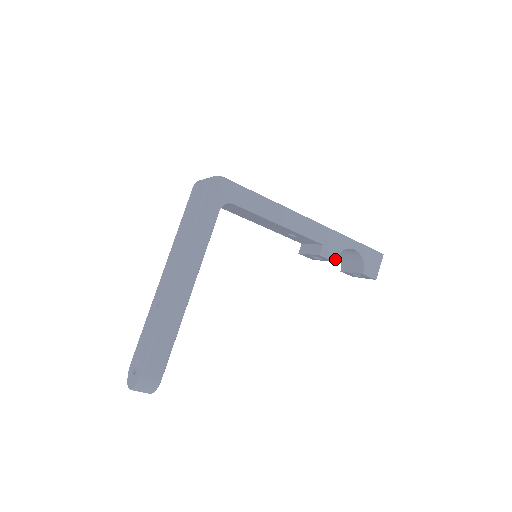
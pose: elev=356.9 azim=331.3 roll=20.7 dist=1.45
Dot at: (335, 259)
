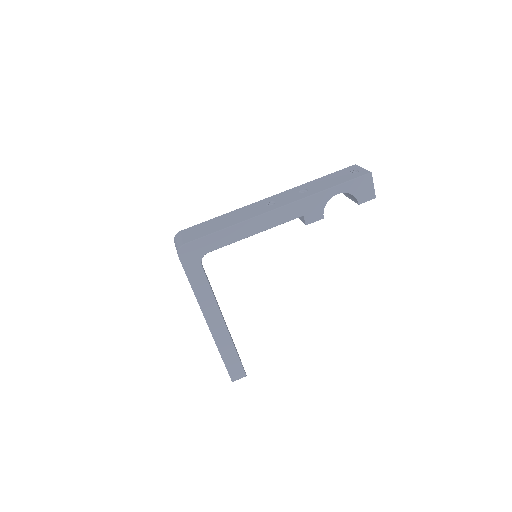
Dot at: (323, 216)
